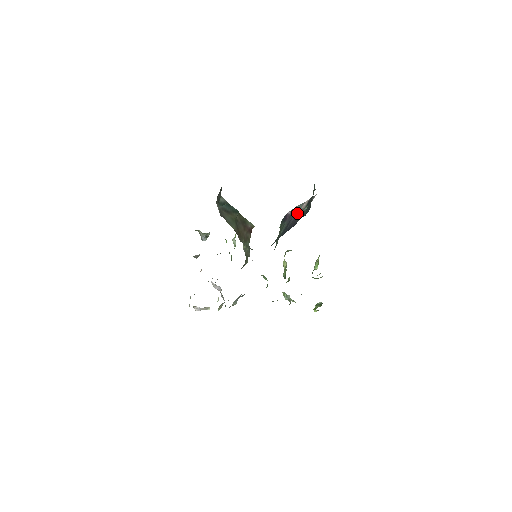
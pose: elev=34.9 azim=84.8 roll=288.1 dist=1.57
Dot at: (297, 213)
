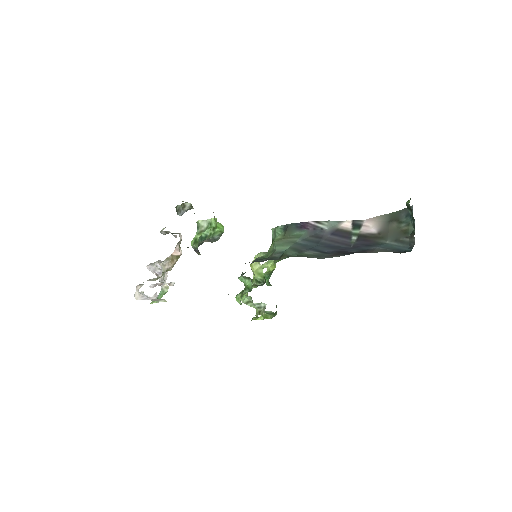
Dot at: (334, 230)
